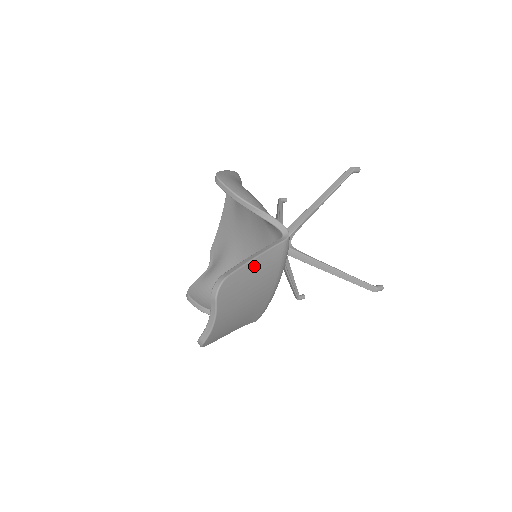
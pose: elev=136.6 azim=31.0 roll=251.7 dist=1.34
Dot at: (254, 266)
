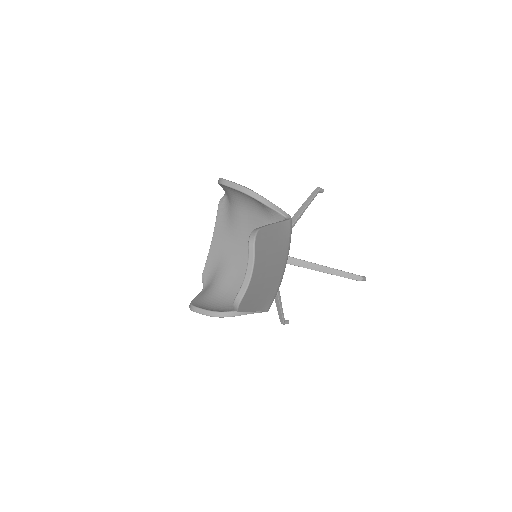
Dot at: (274, 231)
